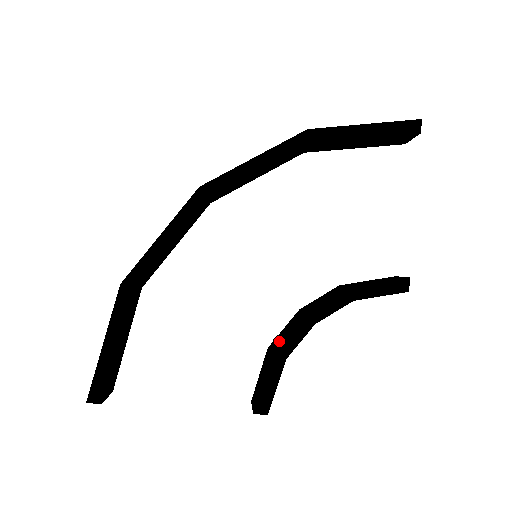
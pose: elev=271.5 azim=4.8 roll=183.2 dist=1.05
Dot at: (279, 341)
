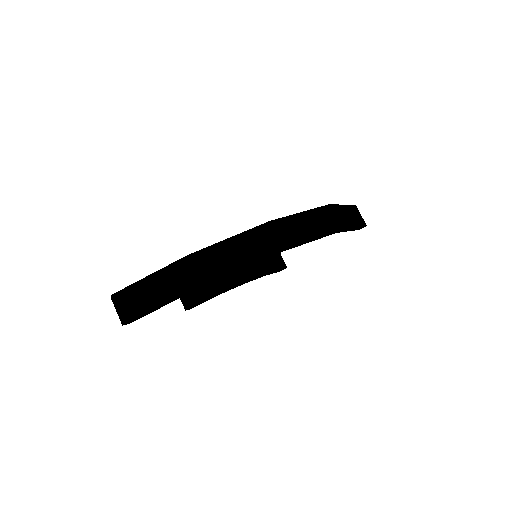
Dot at: (222, 284)
